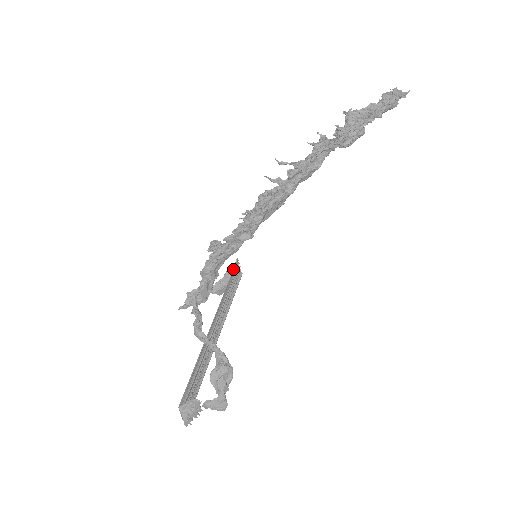
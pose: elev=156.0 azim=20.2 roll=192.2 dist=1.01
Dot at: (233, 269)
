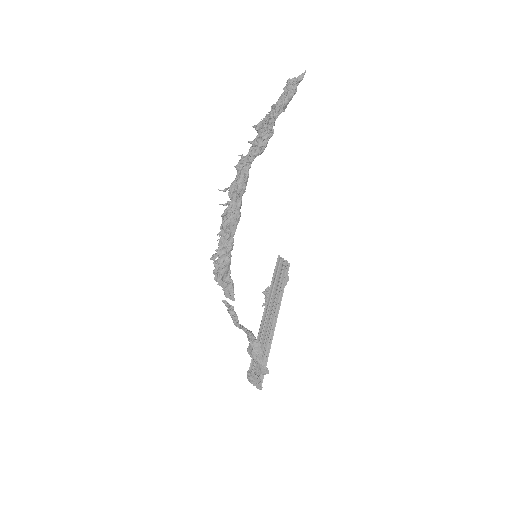
Dot at: (276, 265)
